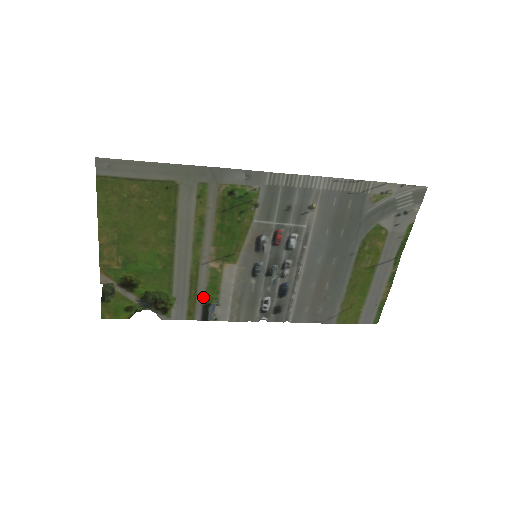
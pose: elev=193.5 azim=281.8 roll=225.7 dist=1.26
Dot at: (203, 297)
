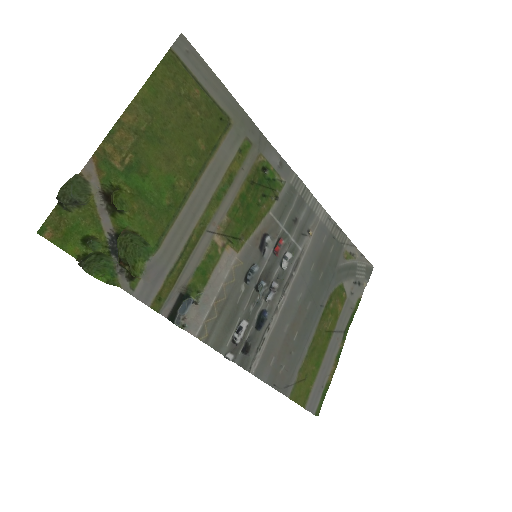
Dot at: (186, 280)
